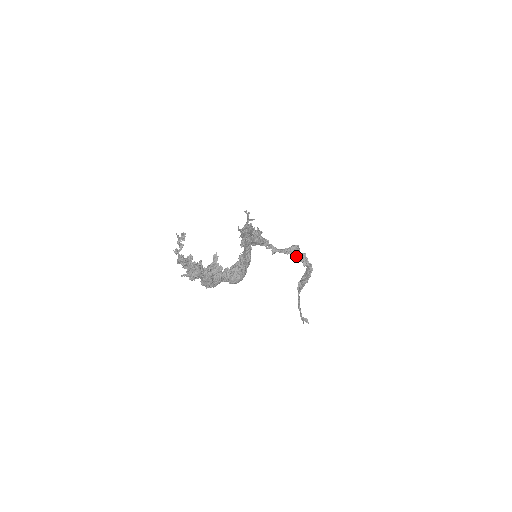
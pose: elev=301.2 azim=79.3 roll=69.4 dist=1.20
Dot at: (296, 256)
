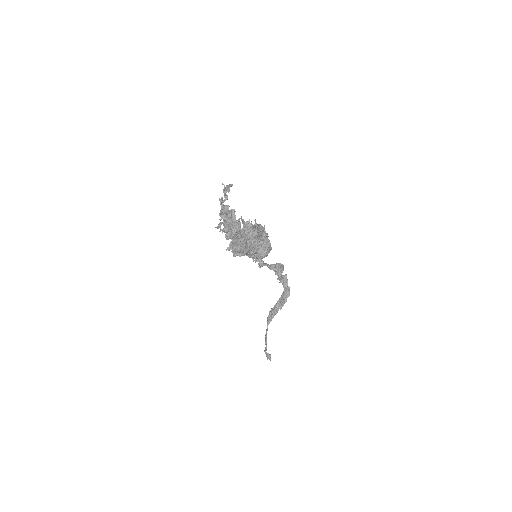
Dot at: (280, 273)
